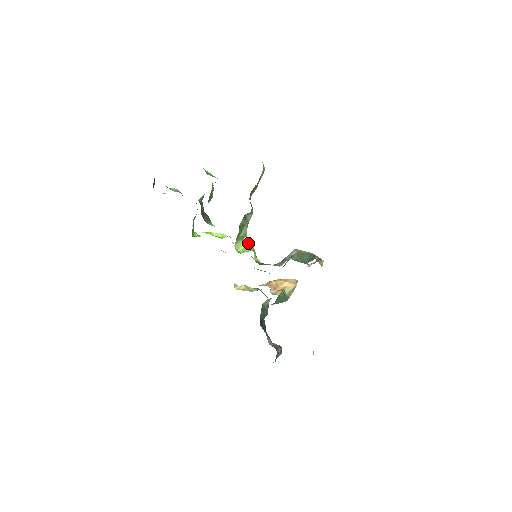
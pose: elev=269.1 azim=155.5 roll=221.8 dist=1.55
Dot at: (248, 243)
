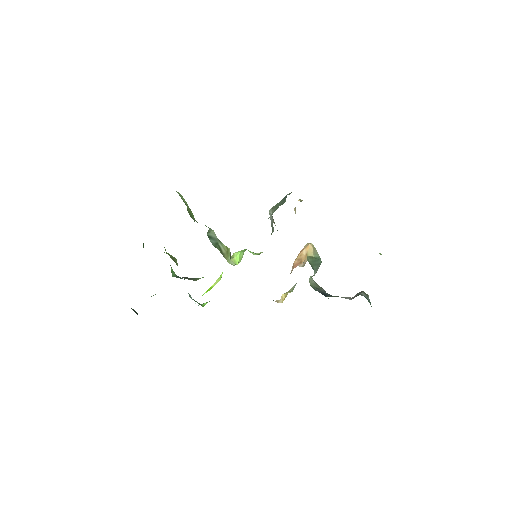
Dot at: (237, 253)
